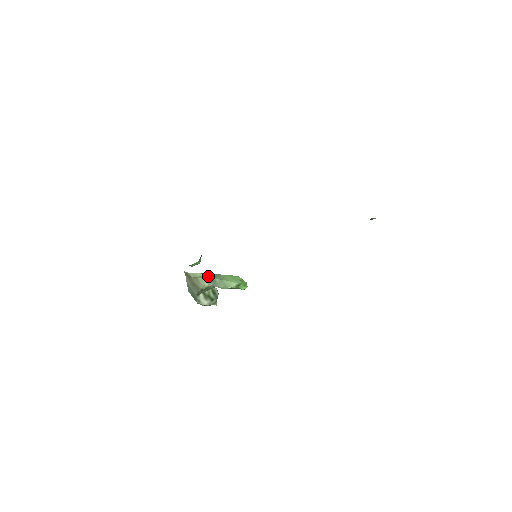
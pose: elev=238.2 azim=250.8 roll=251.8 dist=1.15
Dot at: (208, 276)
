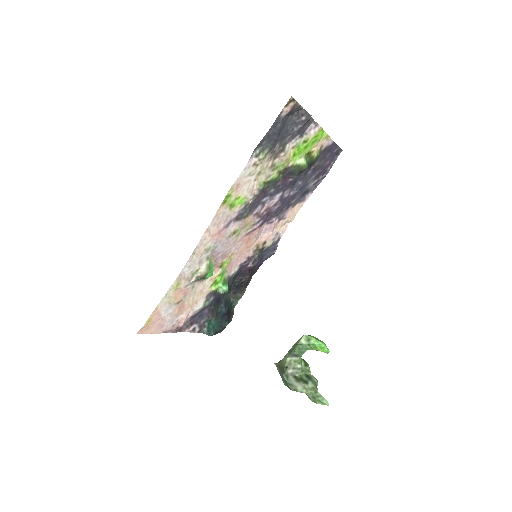
Dot at: occluded
